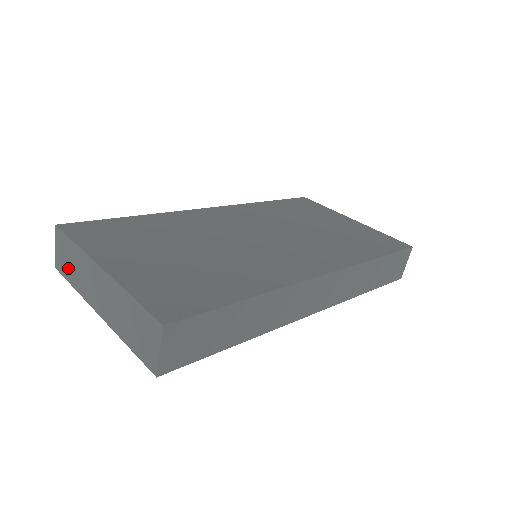
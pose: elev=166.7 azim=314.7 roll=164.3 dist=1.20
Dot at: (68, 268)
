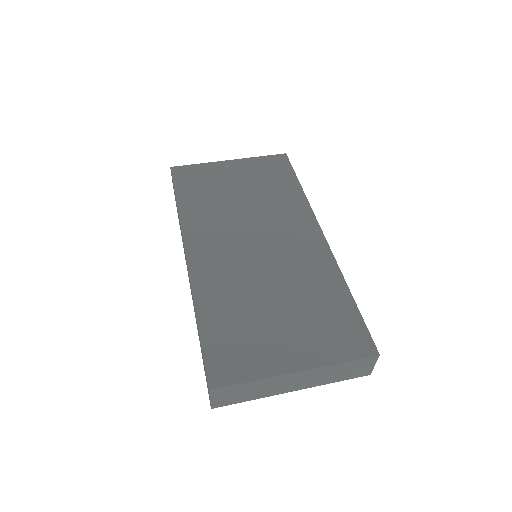
Dot at: (239, 398)
